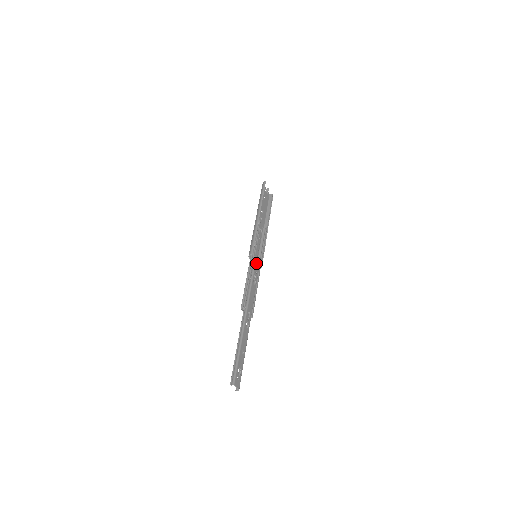
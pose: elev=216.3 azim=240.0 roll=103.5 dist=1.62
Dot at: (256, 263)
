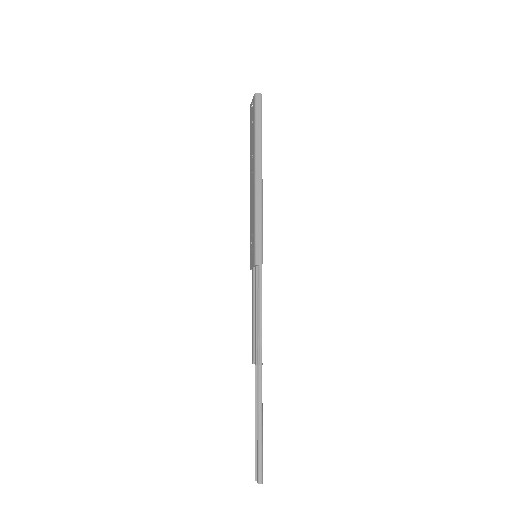
Dot at: occluded
